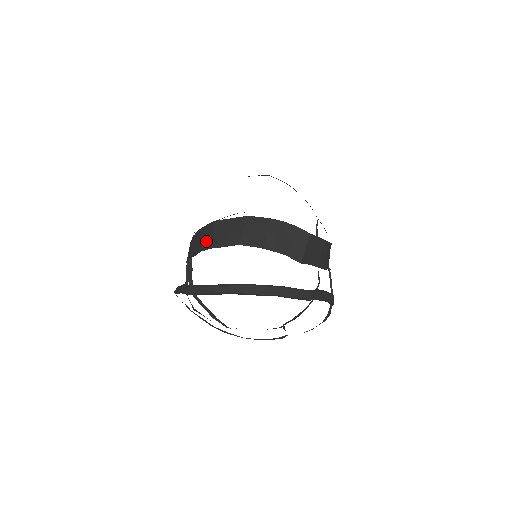
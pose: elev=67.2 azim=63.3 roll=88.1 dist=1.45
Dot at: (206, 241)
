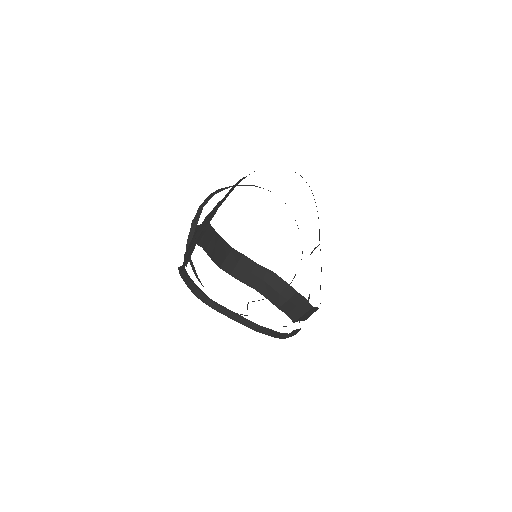
Dot at: (228, 264)
